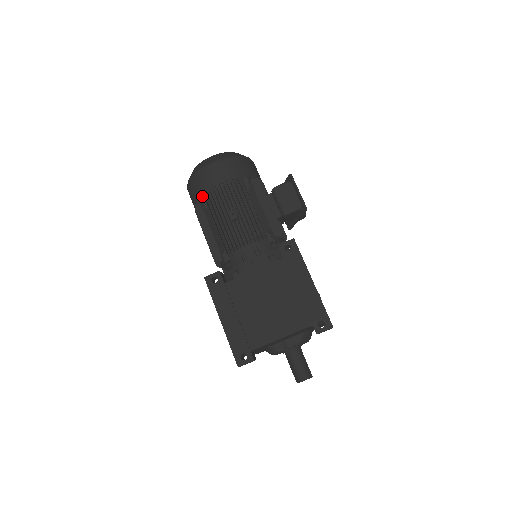
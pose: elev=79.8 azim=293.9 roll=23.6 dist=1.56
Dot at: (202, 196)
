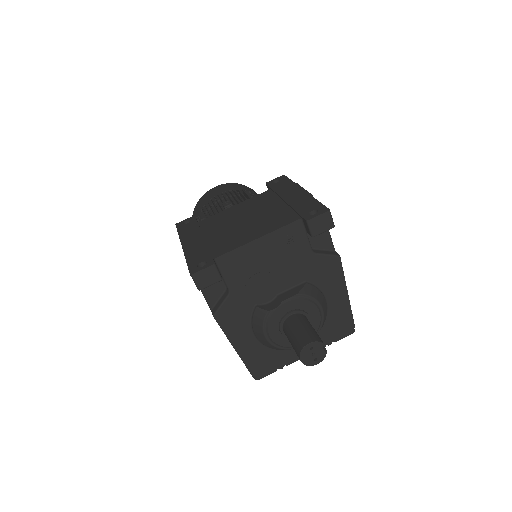
Dot at: (202, 213)
